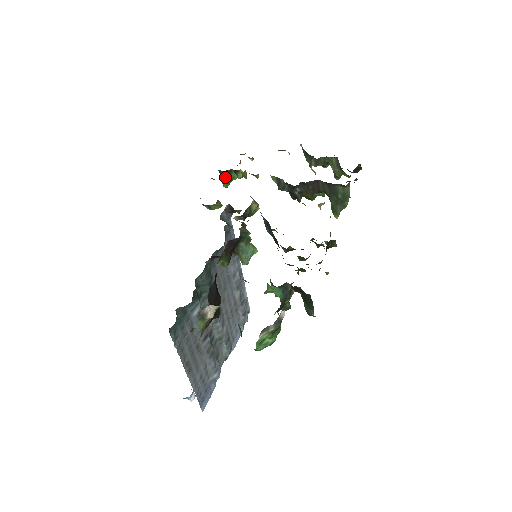
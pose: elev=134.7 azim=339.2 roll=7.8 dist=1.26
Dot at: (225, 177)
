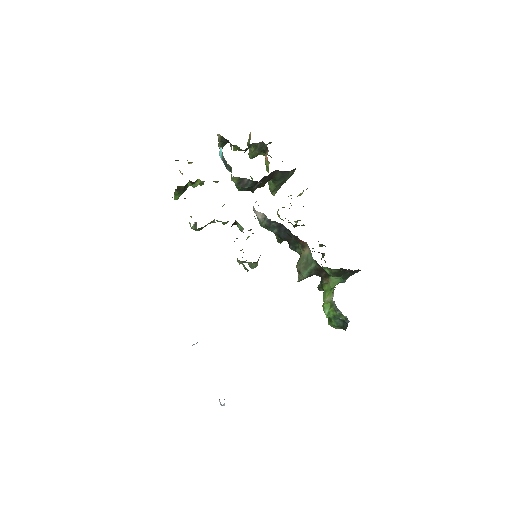
Dot at: (183, 191)
